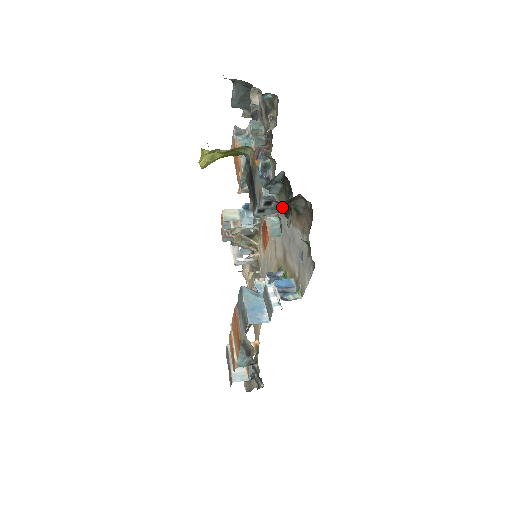
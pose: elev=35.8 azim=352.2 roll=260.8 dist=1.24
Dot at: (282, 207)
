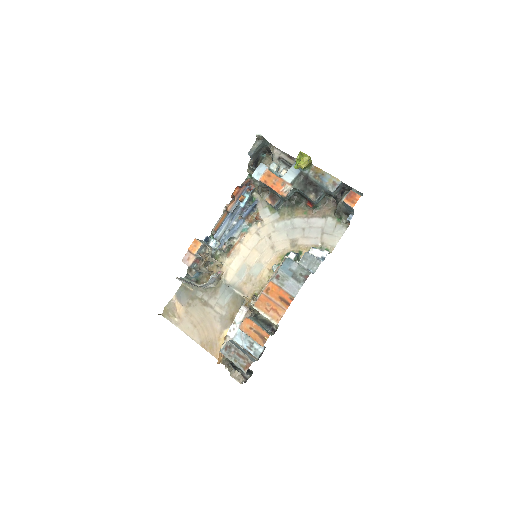
Dot at: (339, 192)
